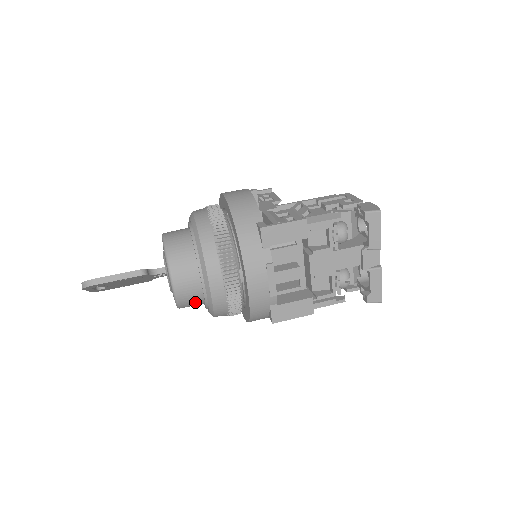
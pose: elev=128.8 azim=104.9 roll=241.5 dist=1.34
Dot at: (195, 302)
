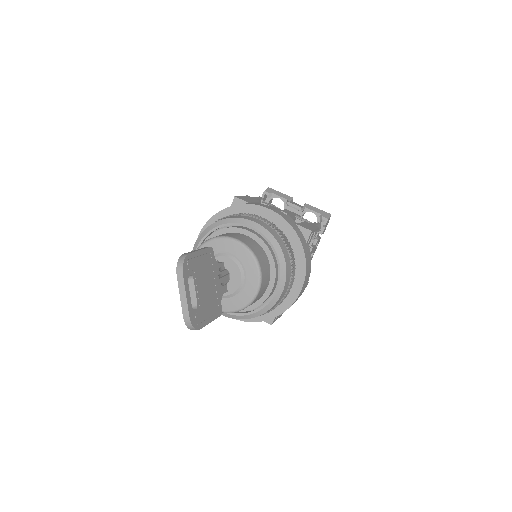
Dot at: (262, 256)
